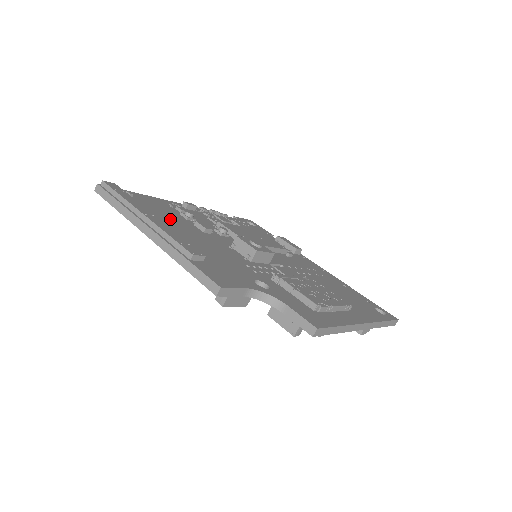
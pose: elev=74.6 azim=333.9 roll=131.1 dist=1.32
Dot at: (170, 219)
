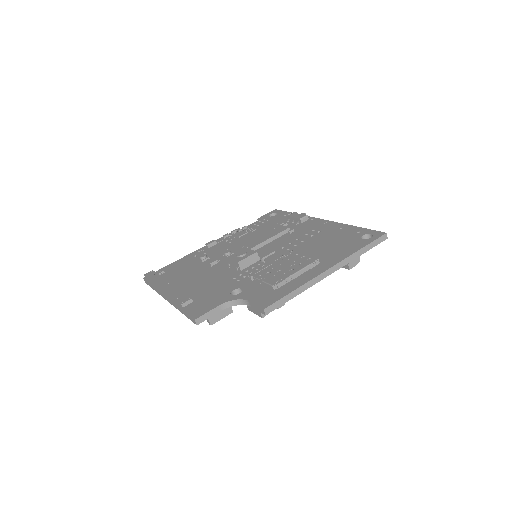
Dot at: (187, 273)
